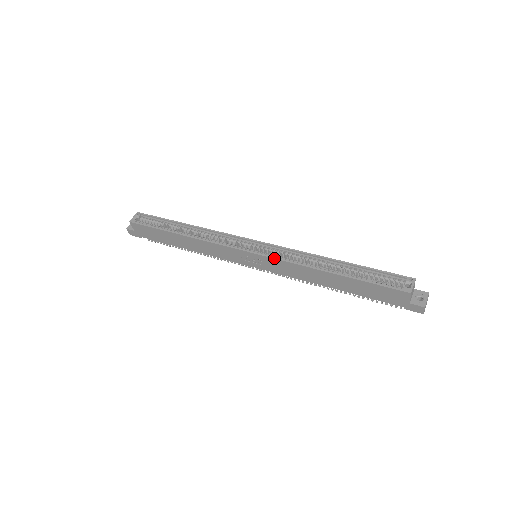
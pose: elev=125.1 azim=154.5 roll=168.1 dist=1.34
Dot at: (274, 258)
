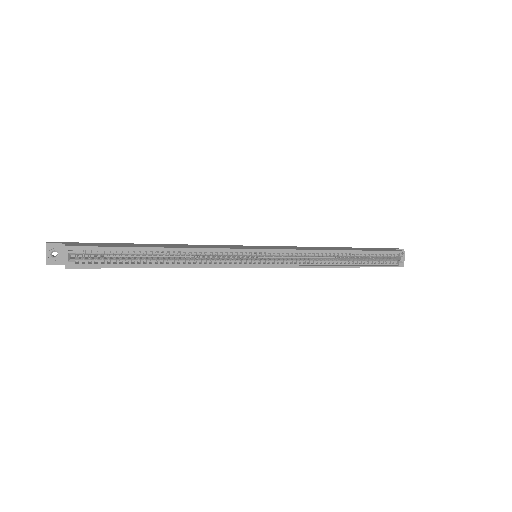
Dot at: occluded
